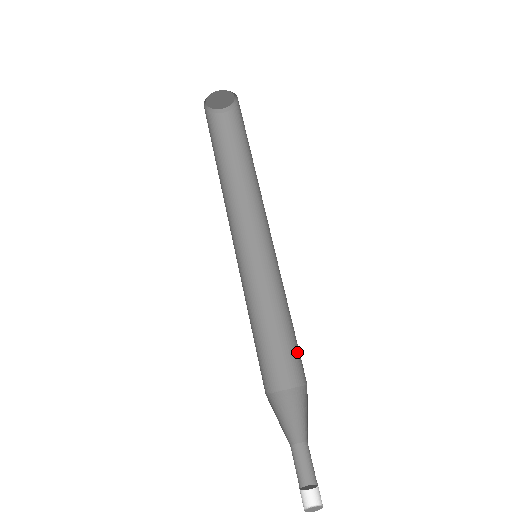
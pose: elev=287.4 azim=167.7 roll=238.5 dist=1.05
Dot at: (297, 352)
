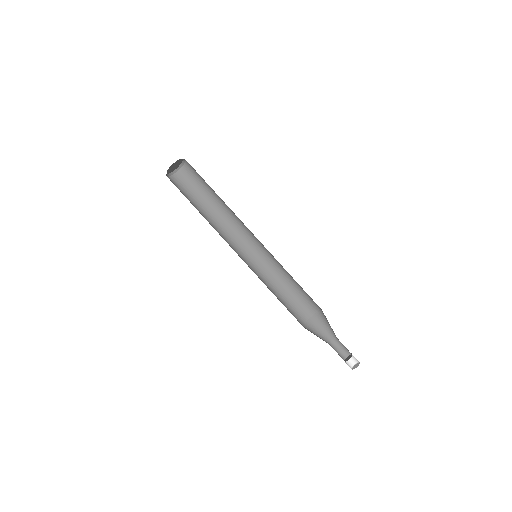
Dot at: occluded
